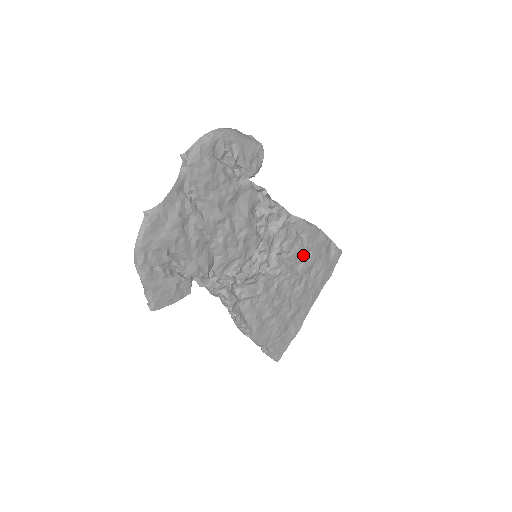
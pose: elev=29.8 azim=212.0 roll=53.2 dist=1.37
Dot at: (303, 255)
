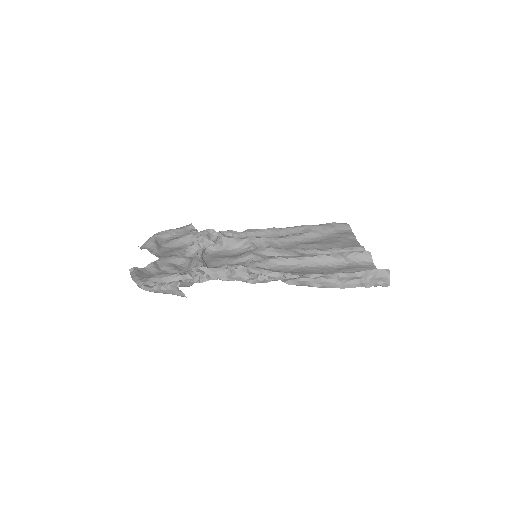
Dot at: occluded
